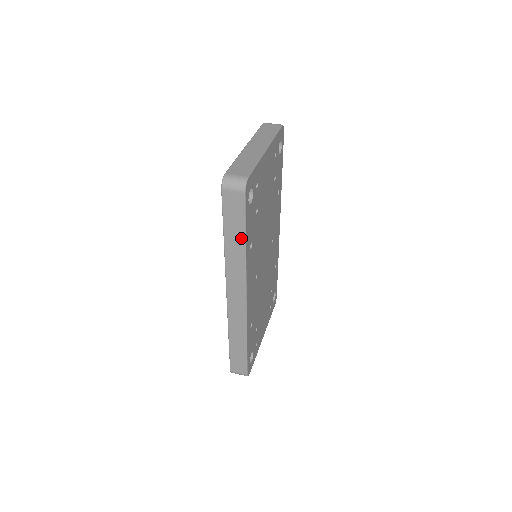
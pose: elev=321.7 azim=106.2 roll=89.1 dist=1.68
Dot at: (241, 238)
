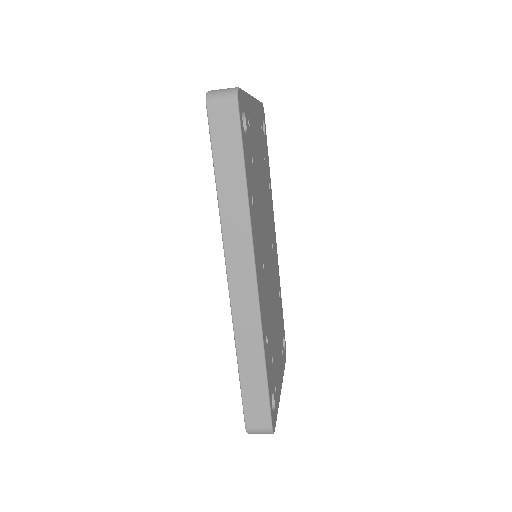
Dot at: (239, 176)
